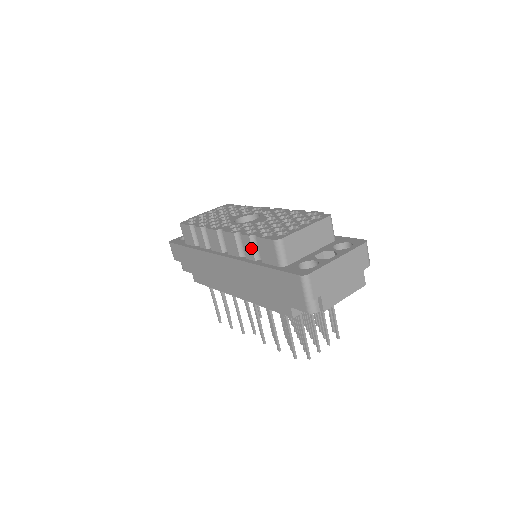
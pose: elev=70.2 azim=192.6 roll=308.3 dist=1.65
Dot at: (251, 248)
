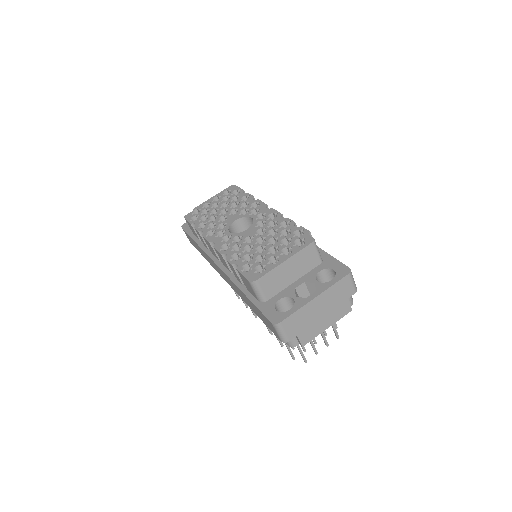
Dot at: (236, 274)
